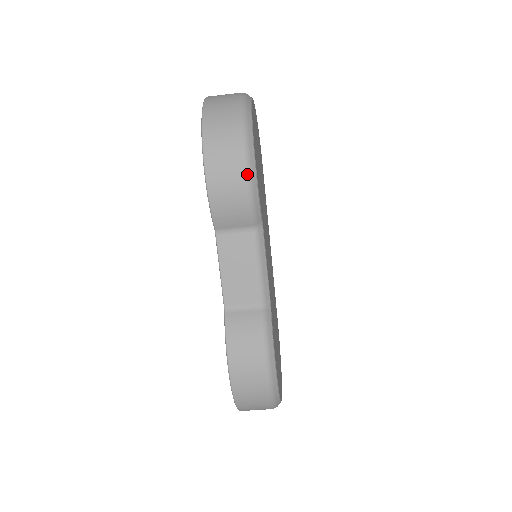
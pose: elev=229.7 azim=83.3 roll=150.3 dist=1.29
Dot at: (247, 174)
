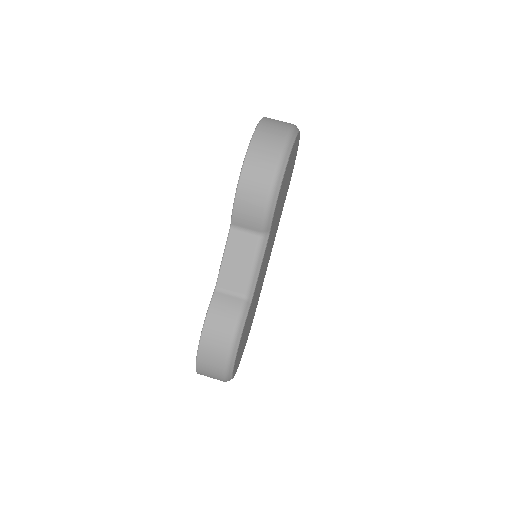
Dot at: (271, 191)
